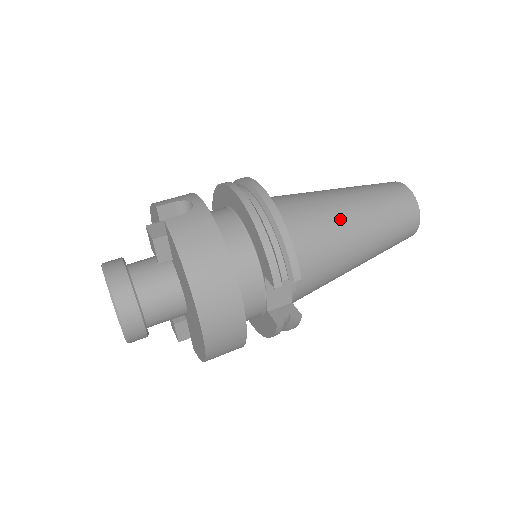
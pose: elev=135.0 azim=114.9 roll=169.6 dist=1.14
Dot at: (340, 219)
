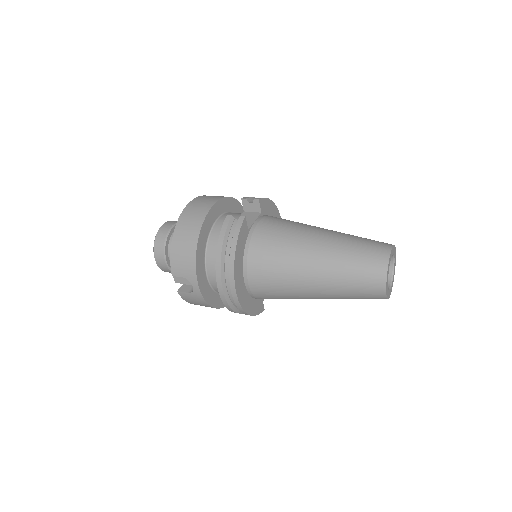
Dot at: occluded
